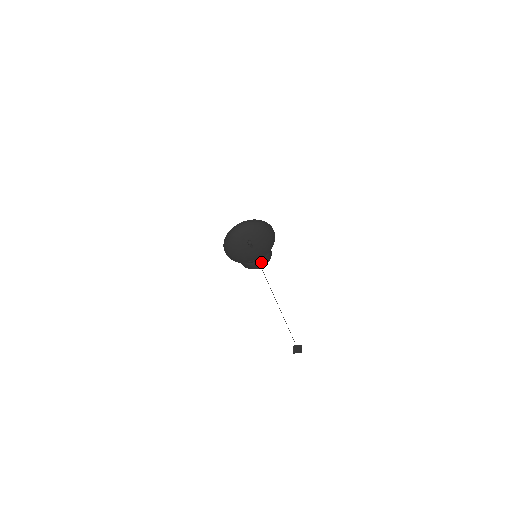
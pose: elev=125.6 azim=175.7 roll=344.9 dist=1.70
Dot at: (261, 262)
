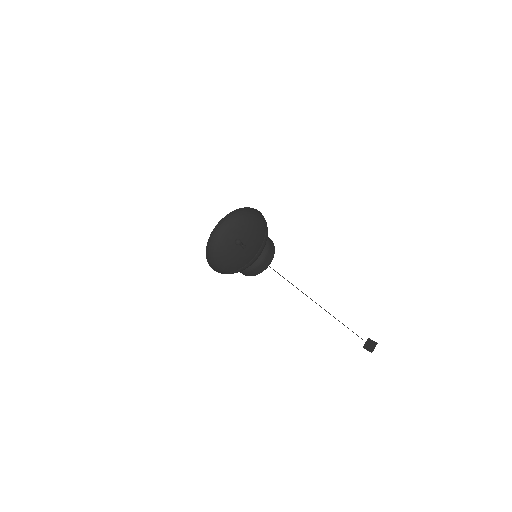
Dot at: (268, 248)
